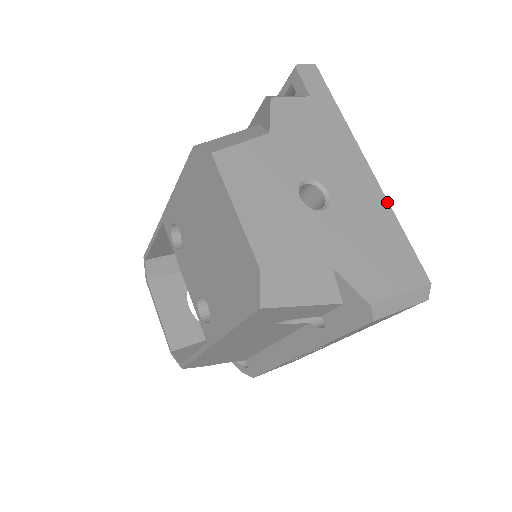
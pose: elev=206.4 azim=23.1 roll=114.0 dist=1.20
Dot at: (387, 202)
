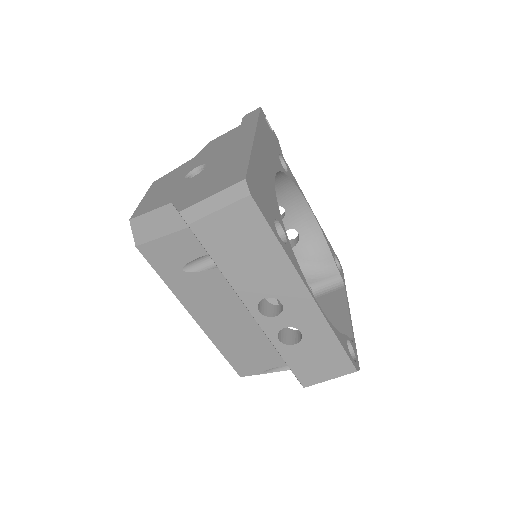
Dot at: (251, 148)
